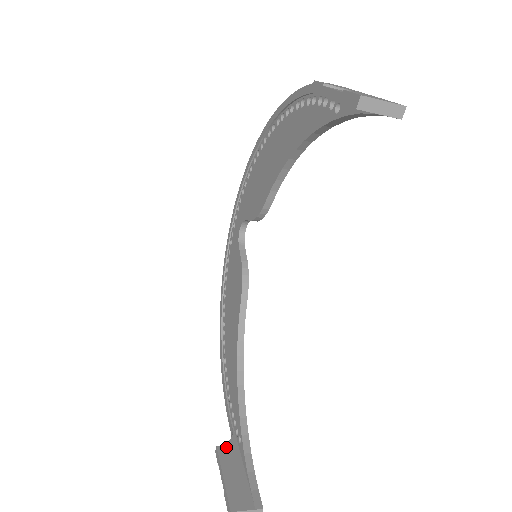
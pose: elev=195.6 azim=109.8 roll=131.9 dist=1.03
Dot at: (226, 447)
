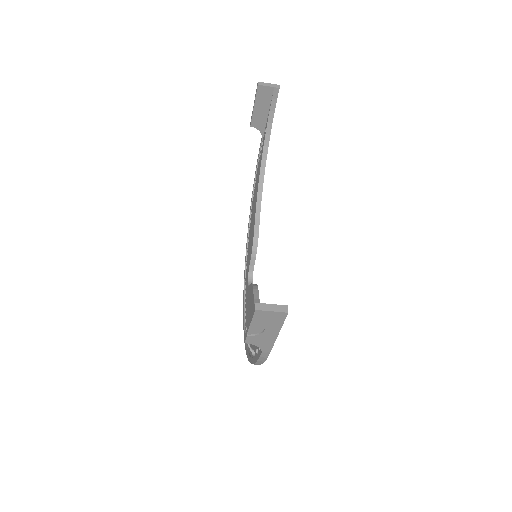
Dot at: occluded
